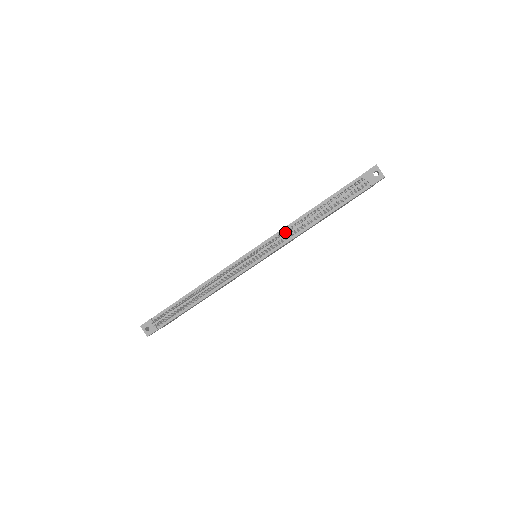
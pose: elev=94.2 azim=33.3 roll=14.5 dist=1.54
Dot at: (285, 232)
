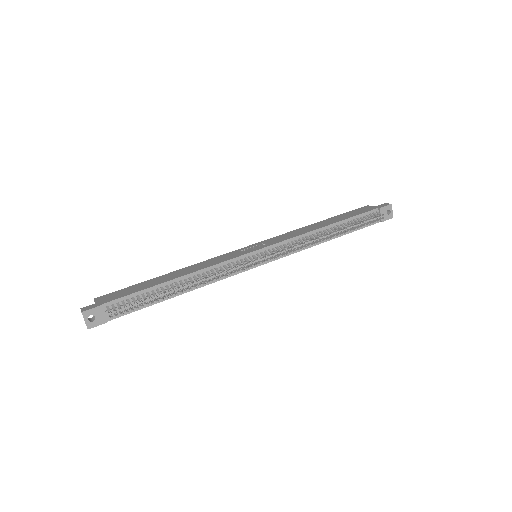
Dot at: occluded
